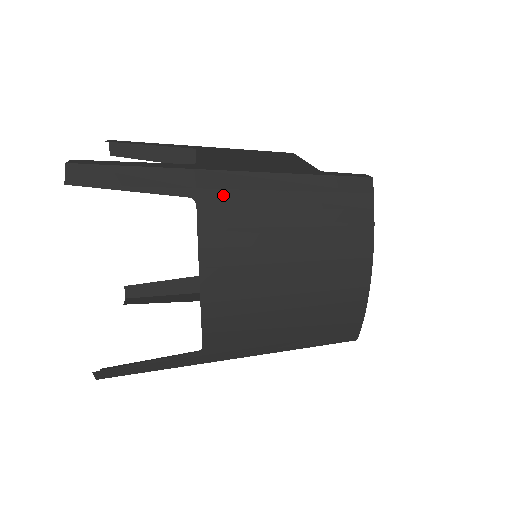
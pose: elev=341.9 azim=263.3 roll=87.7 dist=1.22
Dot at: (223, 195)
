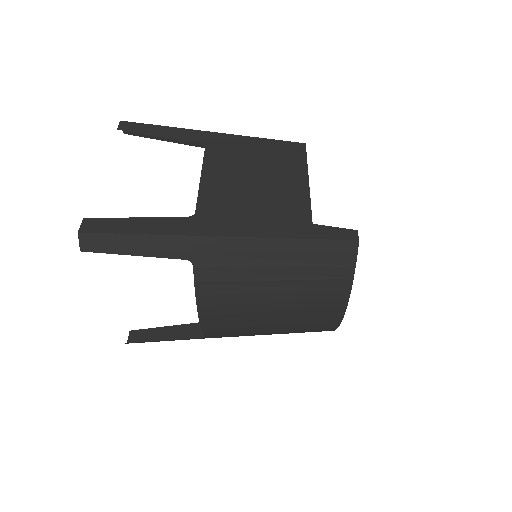
Dot at: (216, 257)
